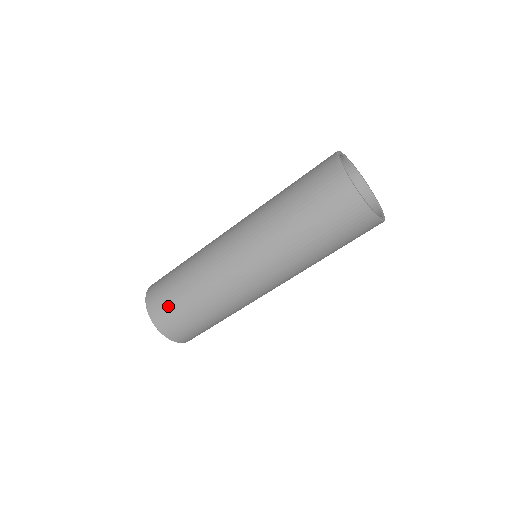
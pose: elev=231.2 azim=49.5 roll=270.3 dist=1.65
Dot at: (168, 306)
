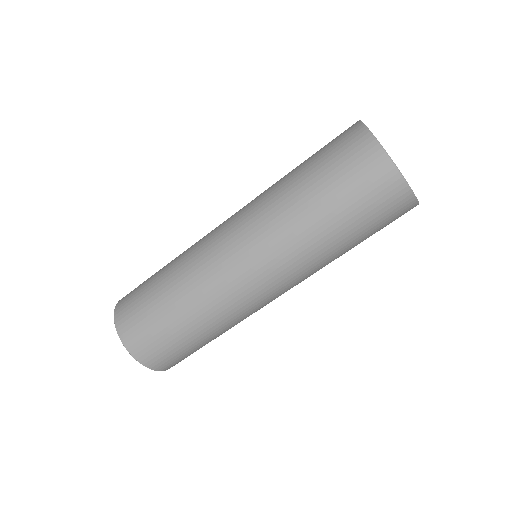
Dot at: (137, 295)
